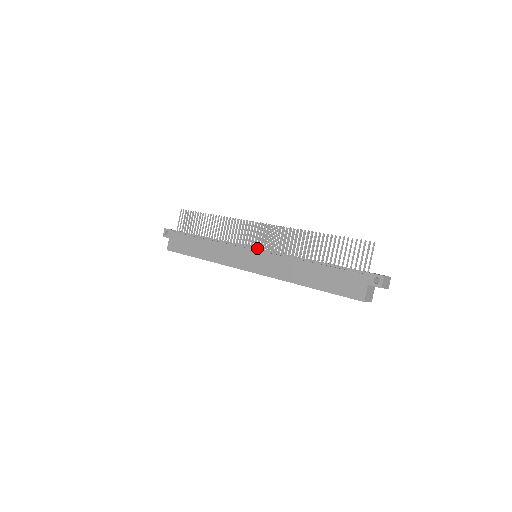
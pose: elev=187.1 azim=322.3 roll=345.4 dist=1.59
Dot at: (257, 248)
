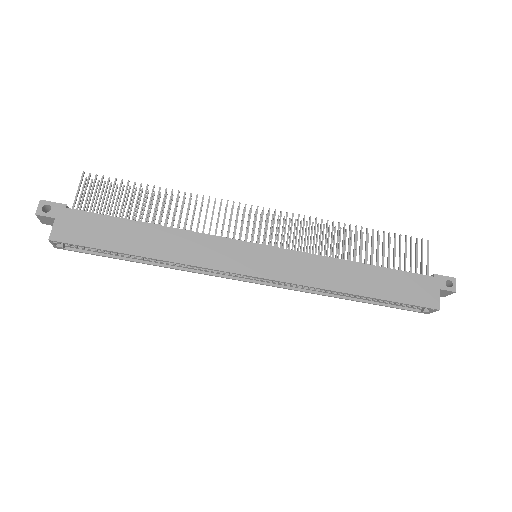
Dot at: occluded
